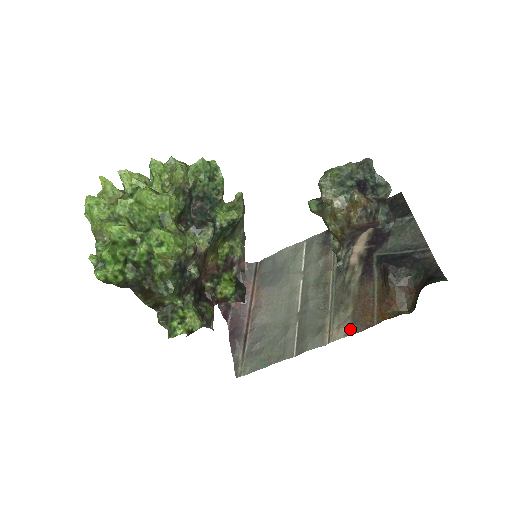
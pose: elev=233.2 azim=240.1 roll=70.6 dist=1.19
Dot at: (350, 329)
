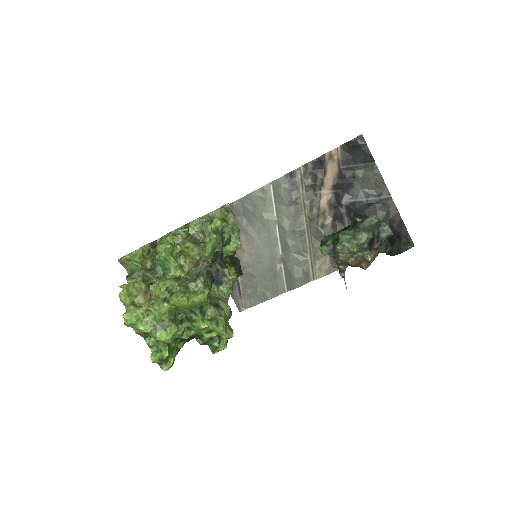
Dot at: (330, 268)
